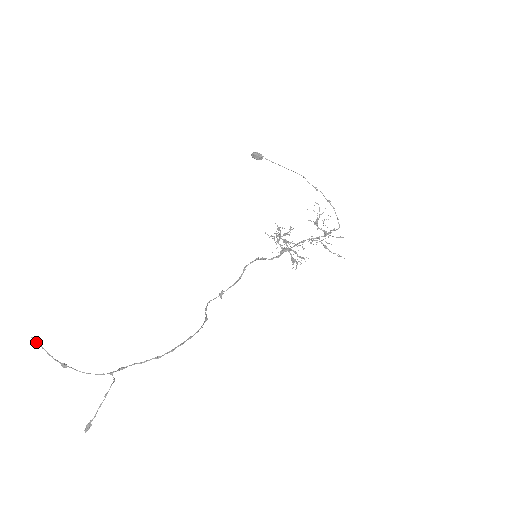
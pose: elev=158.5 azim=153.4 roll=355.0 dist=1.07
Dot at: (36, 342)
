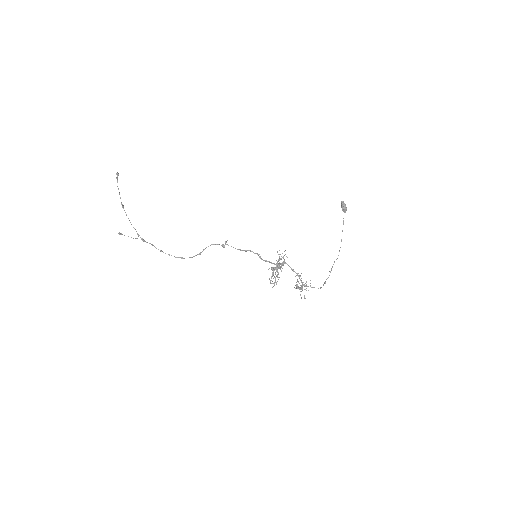
Dot at: (118, 175)
